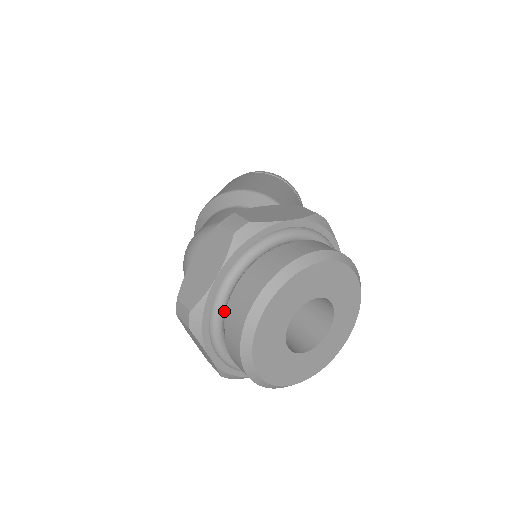
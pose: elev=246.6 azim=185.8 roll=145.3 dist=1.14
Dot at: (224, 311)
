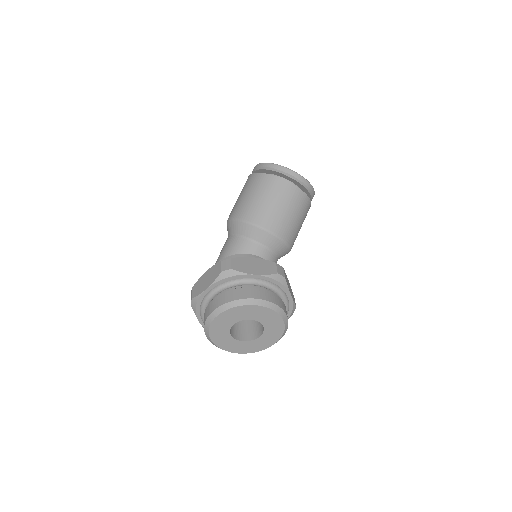
Dot at: occluded
